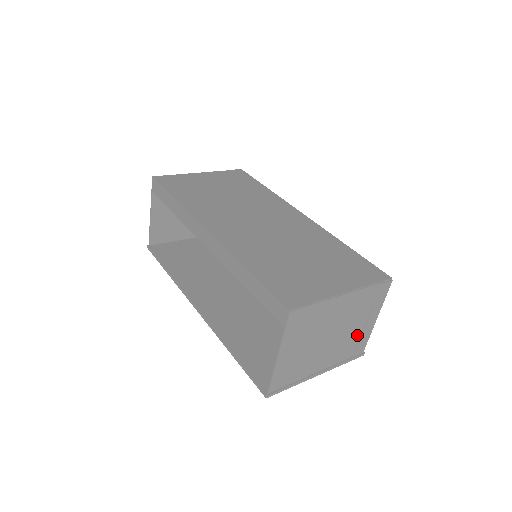
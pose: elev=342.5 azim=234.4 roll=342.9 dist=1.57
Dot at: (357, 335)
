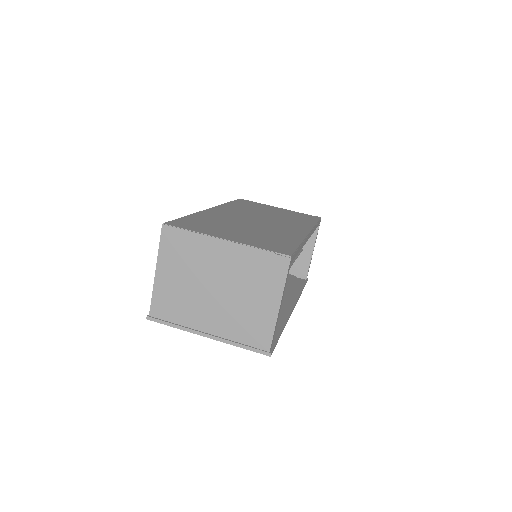
Dot at: (254, 314)
